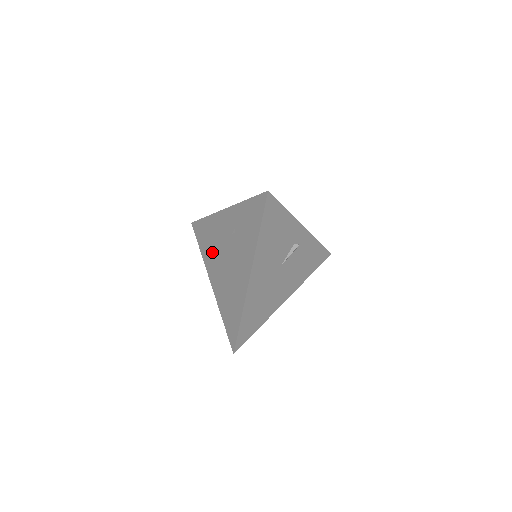
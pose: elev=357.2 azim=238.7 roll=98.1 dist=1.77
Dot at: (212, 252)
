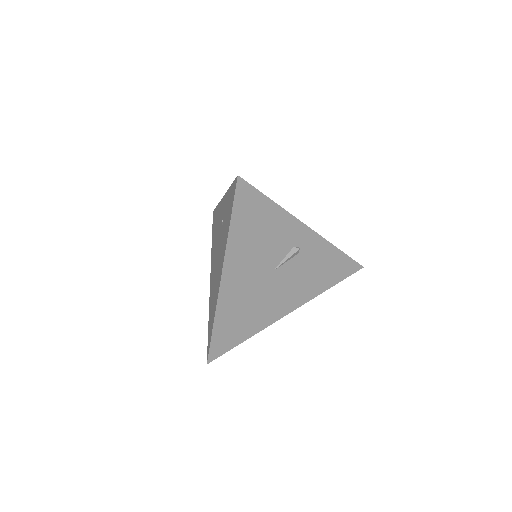
Dot at: (214, 245)
